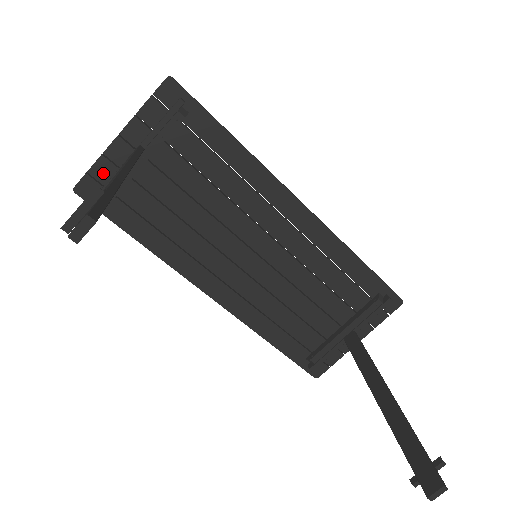
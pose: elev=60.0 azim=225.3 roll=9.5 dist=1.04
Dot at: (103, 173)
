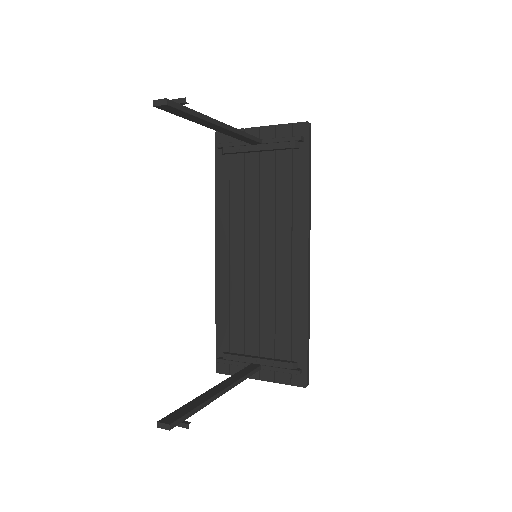
Dot at: (235, 138)
